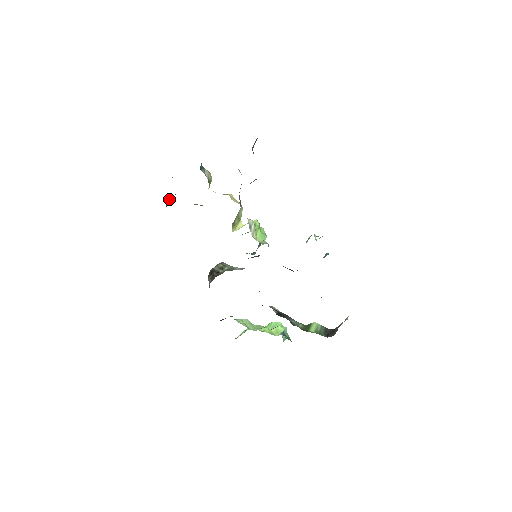
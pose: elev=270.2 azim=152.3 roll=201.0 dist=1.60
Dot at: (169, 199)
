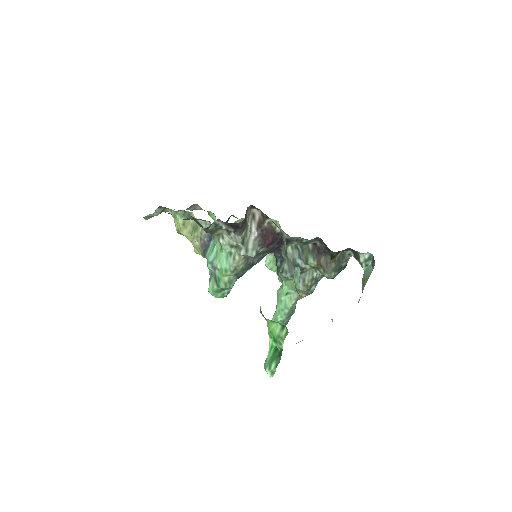
Dot at: (153, 213)
